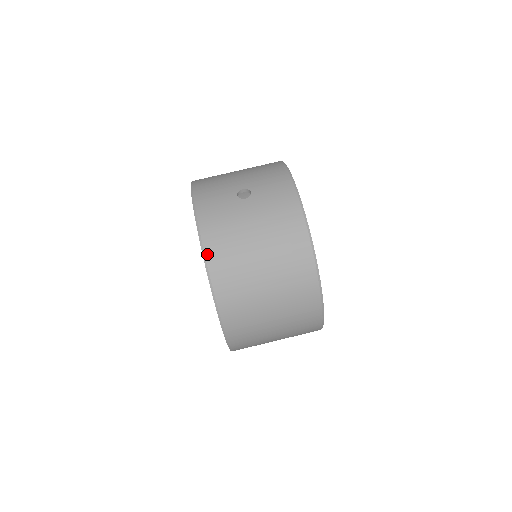
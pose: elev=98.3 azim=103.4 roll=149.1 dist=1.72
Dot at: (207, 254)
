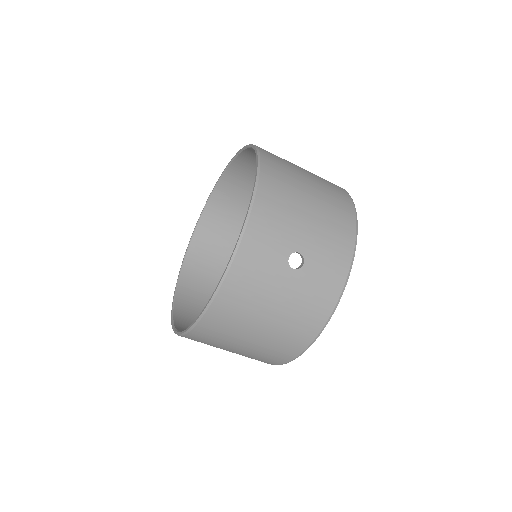
Dot at: (216, 300)
